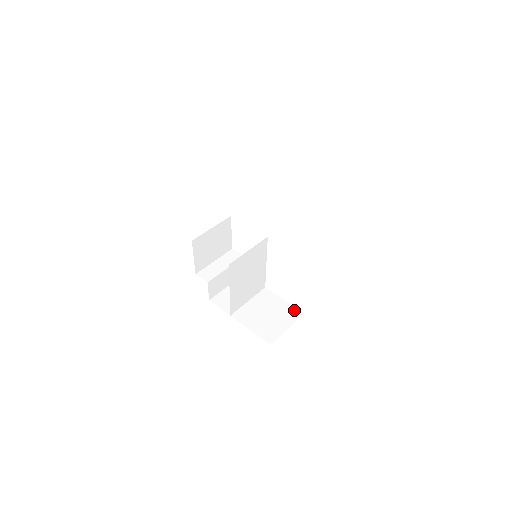
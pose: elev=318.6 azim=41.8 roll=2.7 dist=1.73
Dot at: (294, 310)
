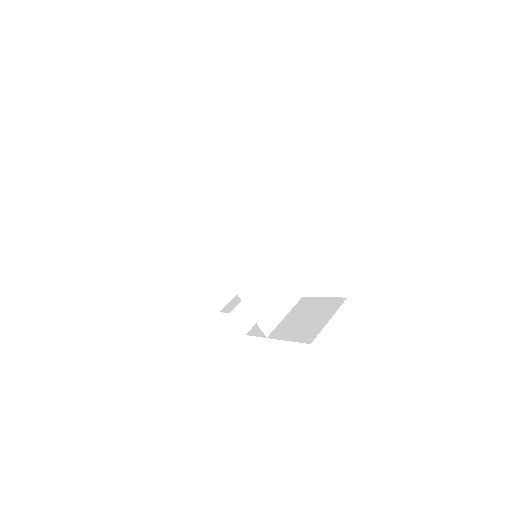
Dot at: (334, 301)
